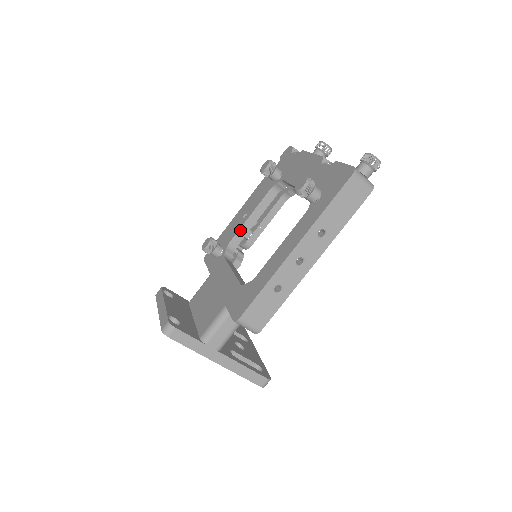
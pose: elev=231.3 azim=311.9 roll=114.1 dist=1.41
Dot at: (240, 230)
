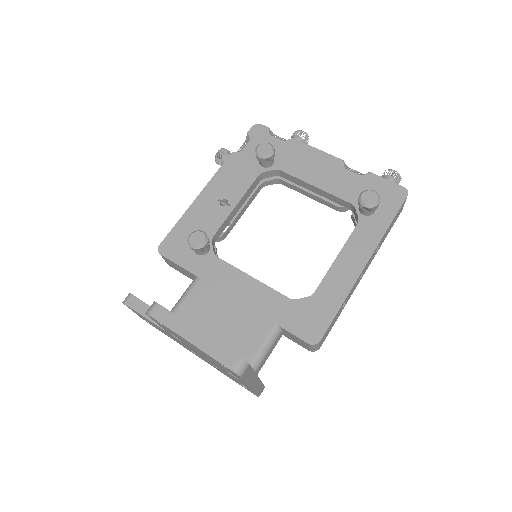
Dot at: (225, 221)
